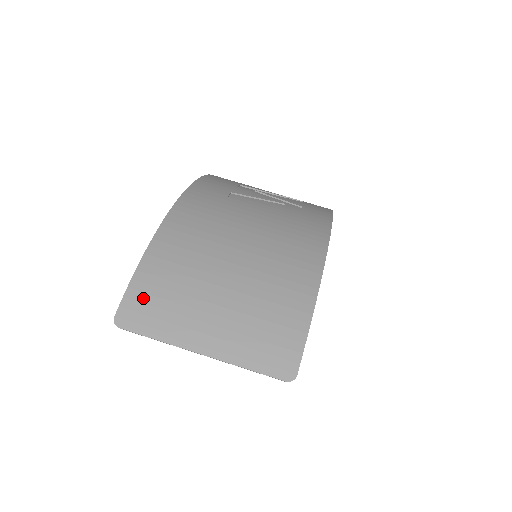
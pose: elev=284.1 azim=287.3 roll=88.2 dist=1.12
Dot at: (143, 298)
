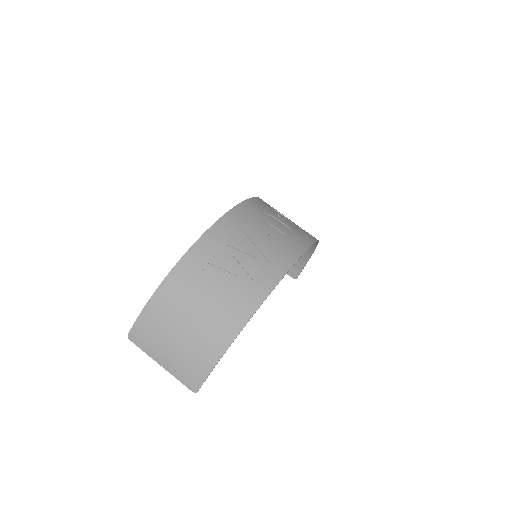
Dot at: (140, 331)
